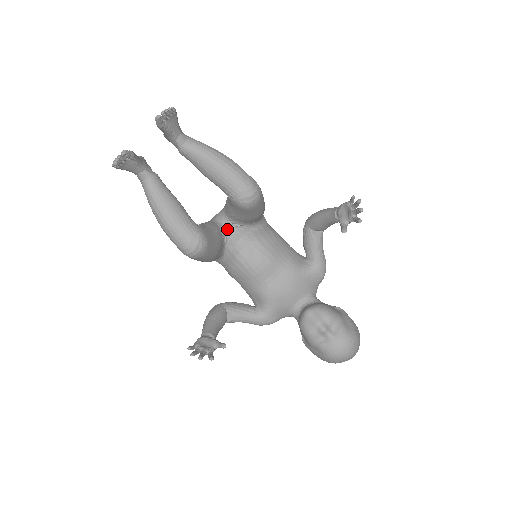
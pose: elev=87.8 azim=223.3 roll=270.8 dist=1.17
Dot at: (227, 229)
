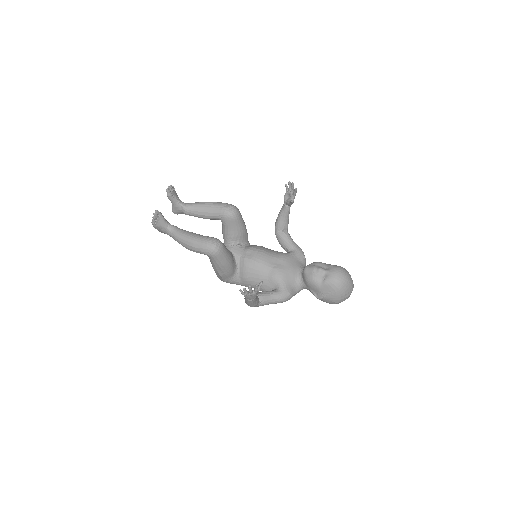
Dot at: (231, 249)
